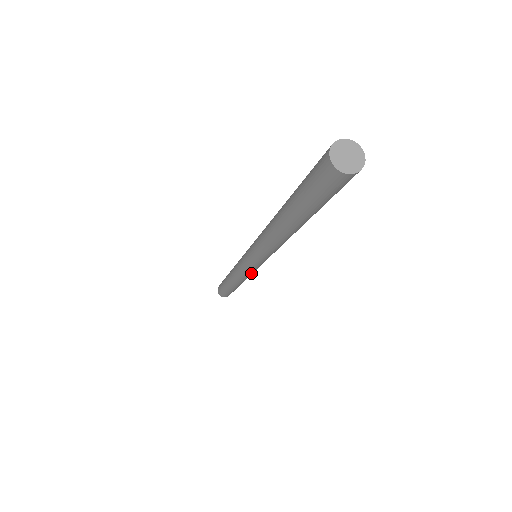
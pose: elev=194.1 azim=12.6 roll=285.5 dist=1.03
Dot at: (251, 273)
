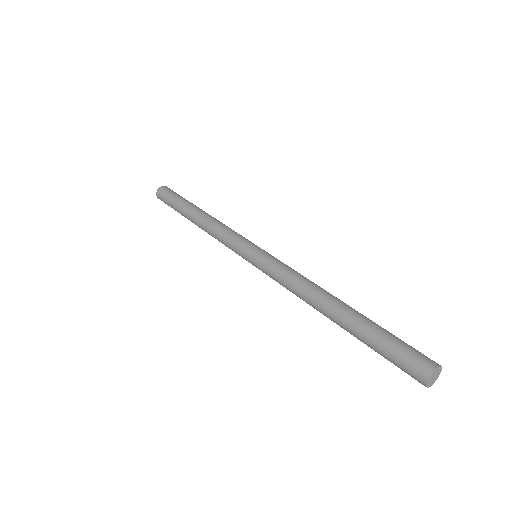
Dot at: occluded
